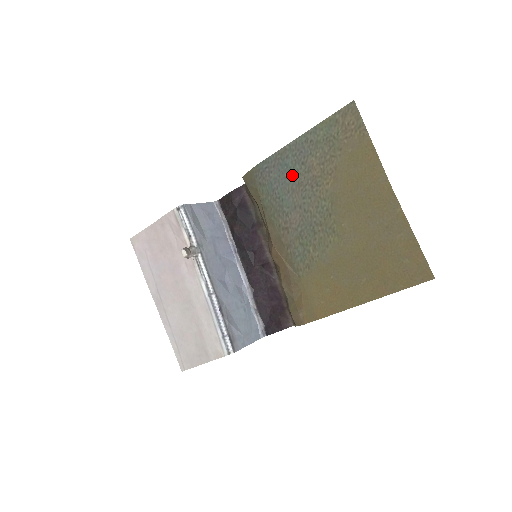
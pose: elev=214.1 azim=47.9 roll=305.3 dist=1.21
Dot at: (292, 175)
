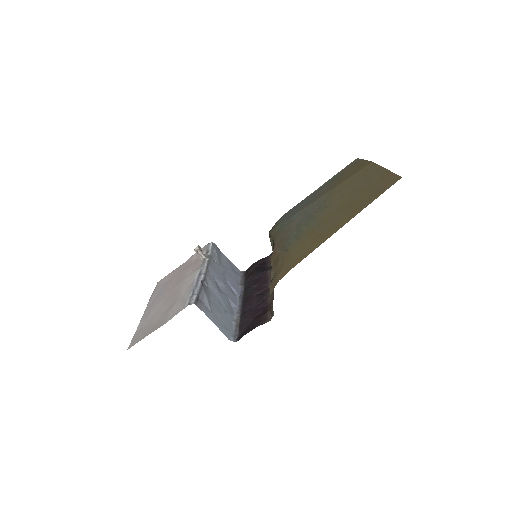
Dot at: (305, 203)
